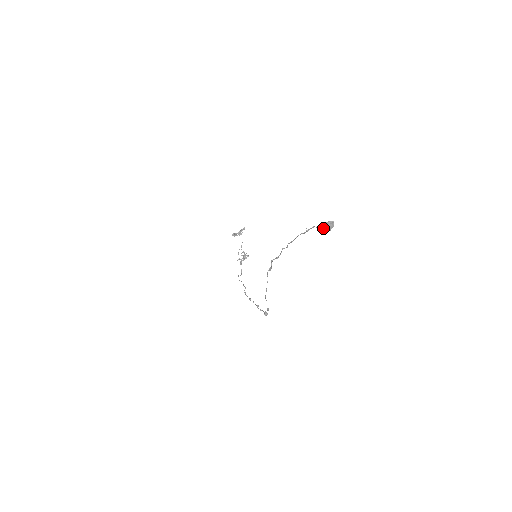
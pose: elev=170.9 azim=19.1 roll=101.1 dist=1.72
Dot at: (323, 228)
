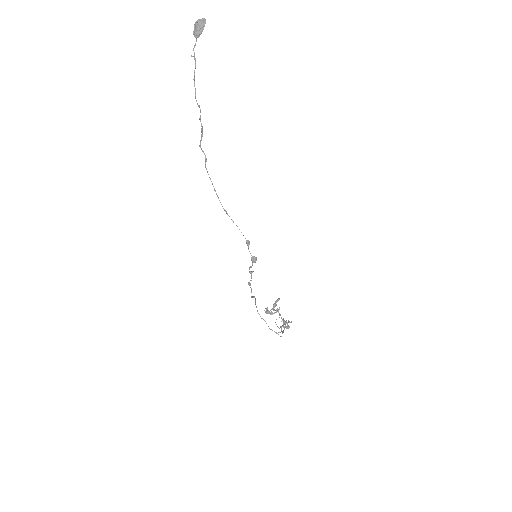
Dot at: (195, 28)
